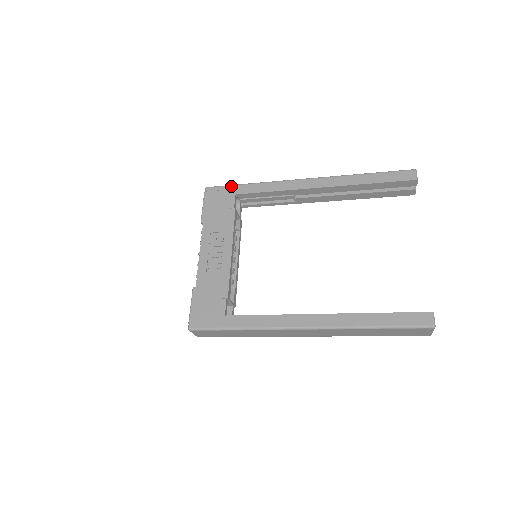
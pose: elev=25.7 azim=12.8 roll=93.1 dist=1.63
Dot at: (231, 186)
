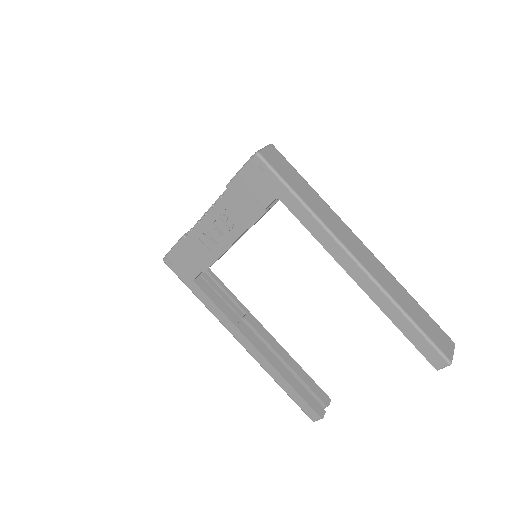
Dot at: (281, 183)
